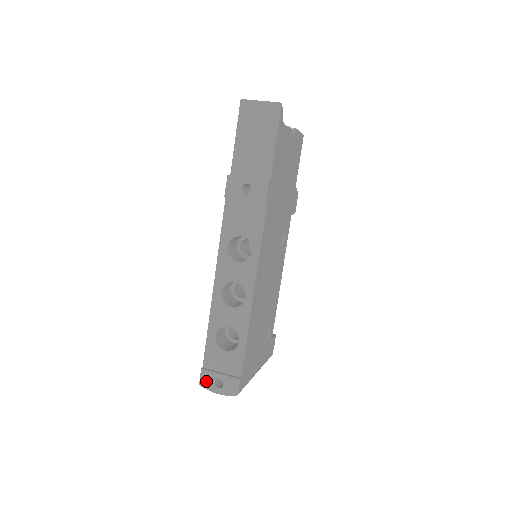
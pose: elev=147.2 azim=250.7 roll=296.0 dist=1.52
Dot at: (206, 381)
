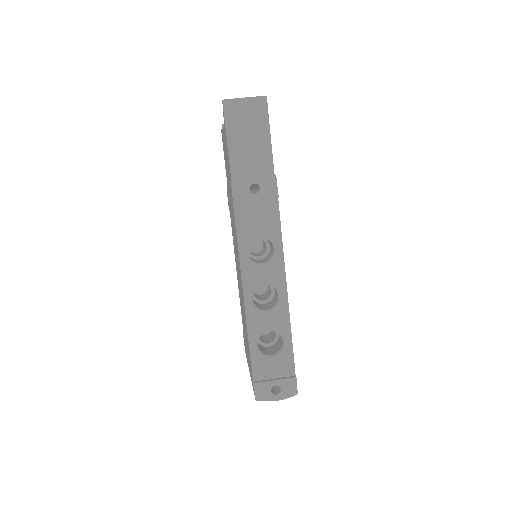
Dot at: (262, 393)
